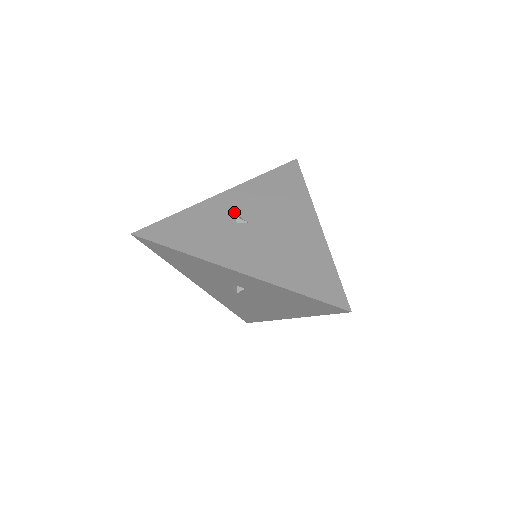
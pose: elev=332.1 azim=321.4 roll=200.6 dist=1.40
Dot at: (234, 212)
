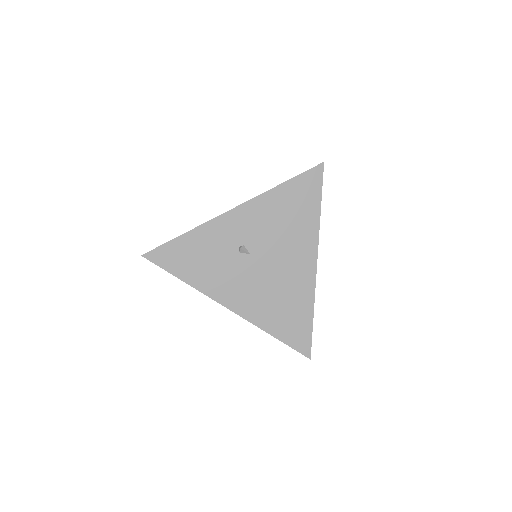
Dot at: (240, 238)
